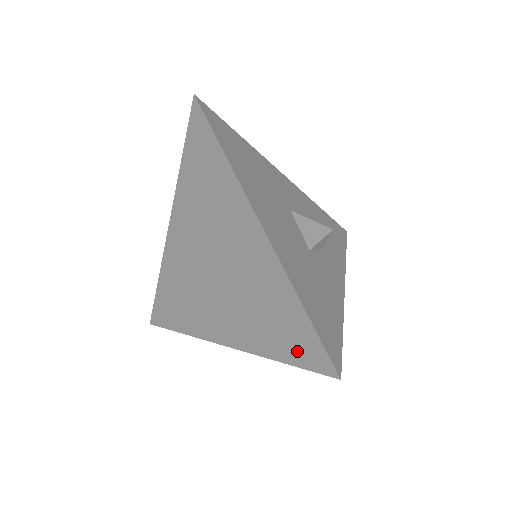
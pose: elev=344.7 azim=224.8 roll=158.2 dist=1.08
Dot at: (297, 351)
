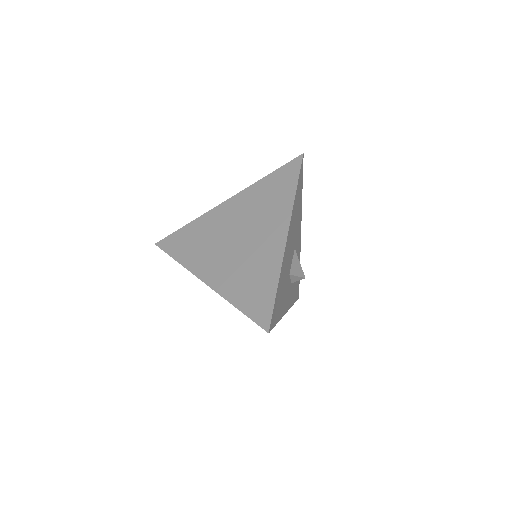
Dot at: (254, 307)
